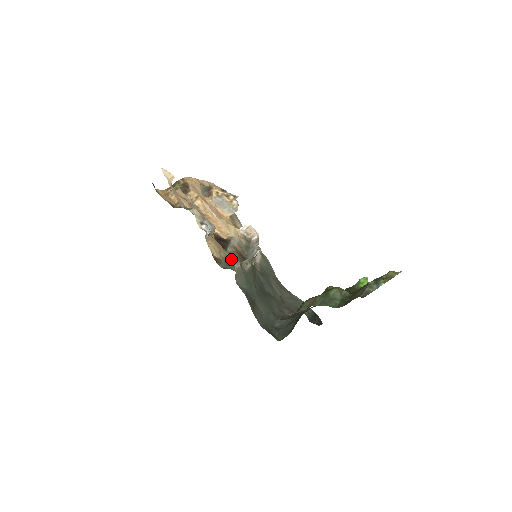
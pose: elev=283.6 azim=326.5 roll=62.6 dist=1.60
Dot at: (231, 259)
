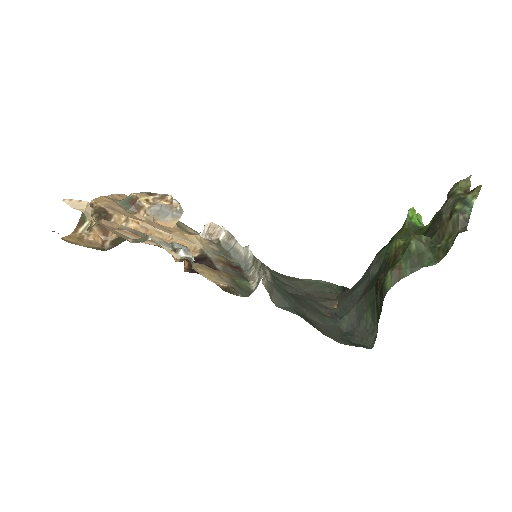
Dot at: (234, 278)
